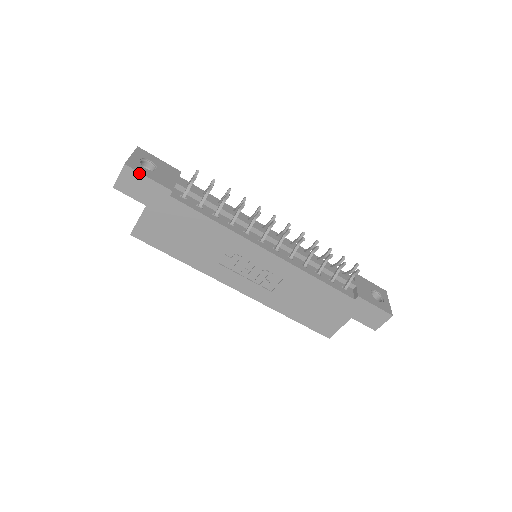
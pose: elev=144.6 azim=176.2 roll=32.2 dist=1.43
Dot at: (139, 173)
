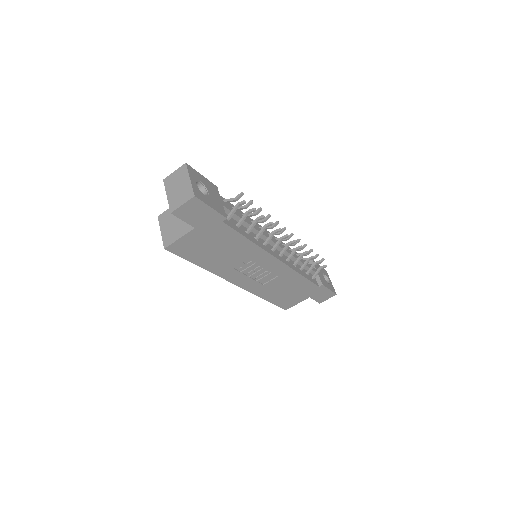
Dot at: (204, 204)
